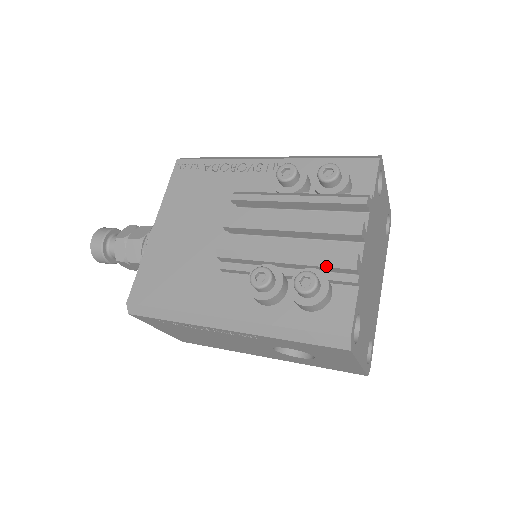
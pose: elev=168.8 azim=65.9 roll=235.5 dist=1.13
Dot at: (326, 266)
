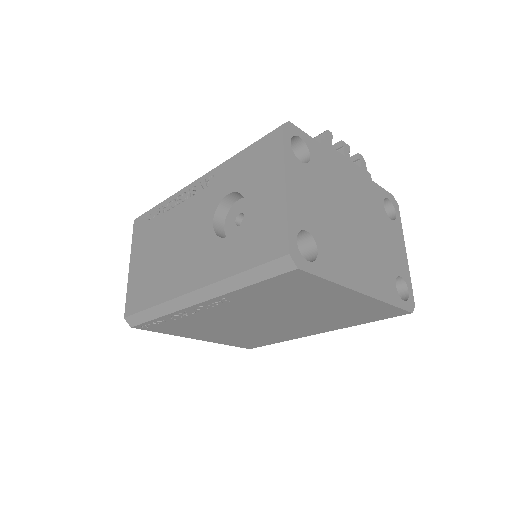
Dot at: occluded
